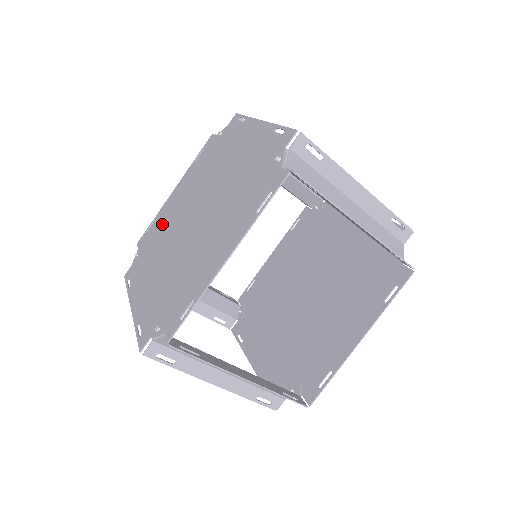
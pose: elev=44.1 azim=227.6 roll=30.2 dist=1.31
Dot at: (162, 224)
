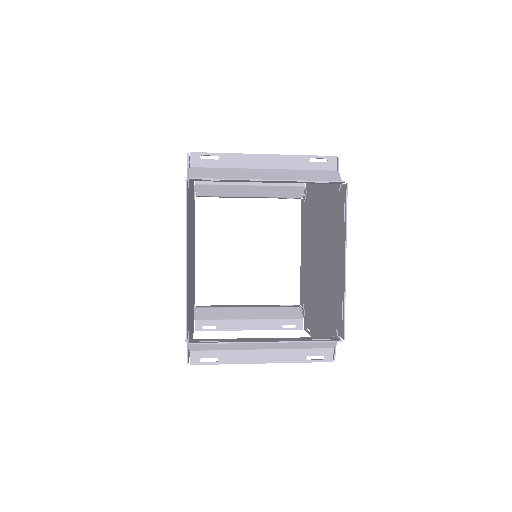
Dot at: occluded
